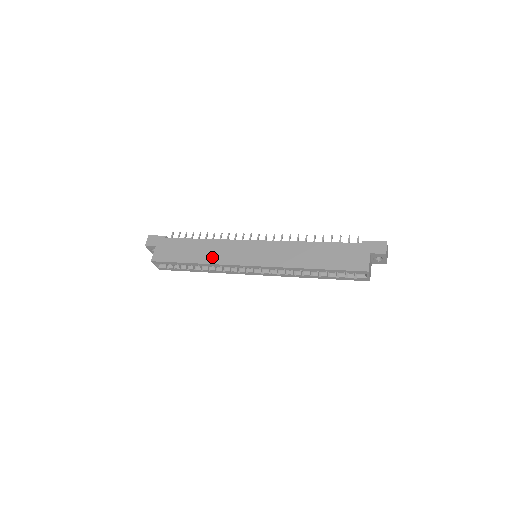
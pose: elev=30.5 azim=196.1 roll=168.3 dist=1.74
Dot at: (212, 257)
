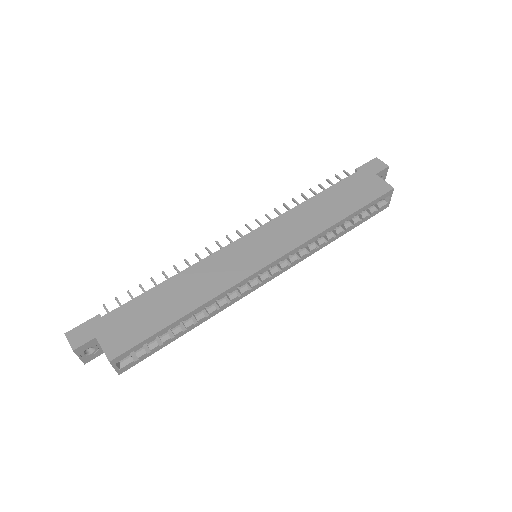
Dot at: (207, 289)
